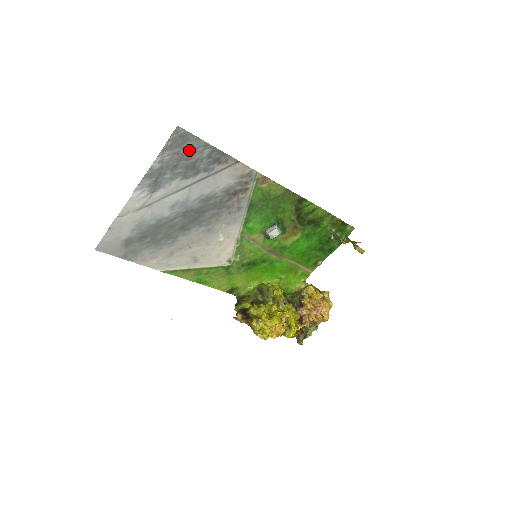
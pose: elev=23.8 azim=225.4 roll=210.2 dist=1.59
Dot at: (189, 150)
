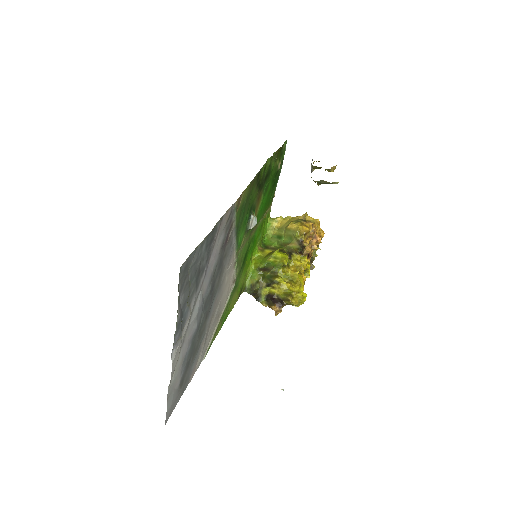
Dot at: (192, 268)
